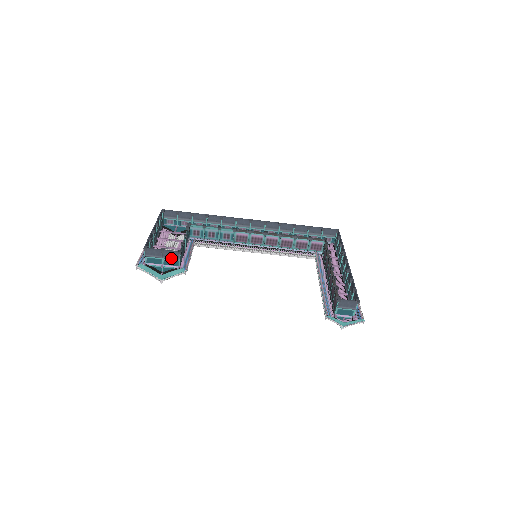
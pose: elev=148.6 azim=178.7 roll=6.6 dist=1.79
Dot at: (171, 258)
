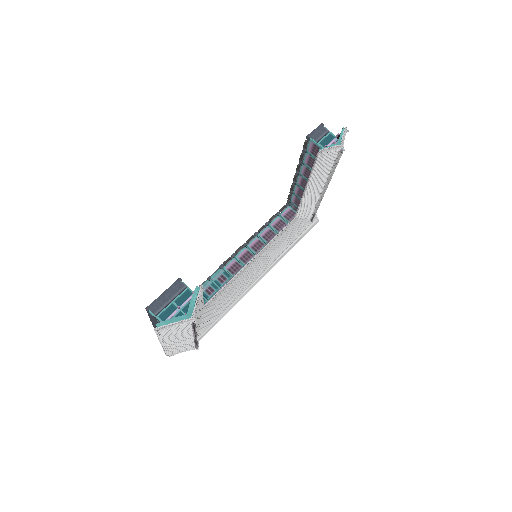
Dot at: (178, 293)
